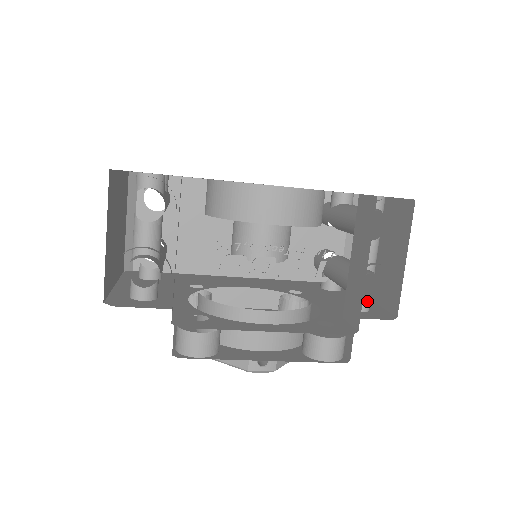
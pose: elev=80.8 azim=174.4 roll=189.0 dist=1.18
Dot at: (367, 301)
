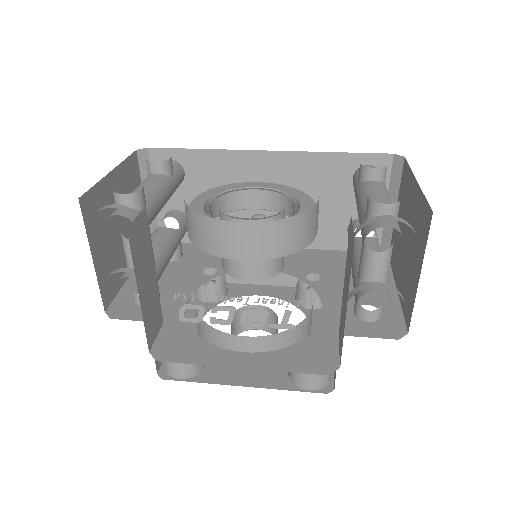
Dot at: (376, 311)
